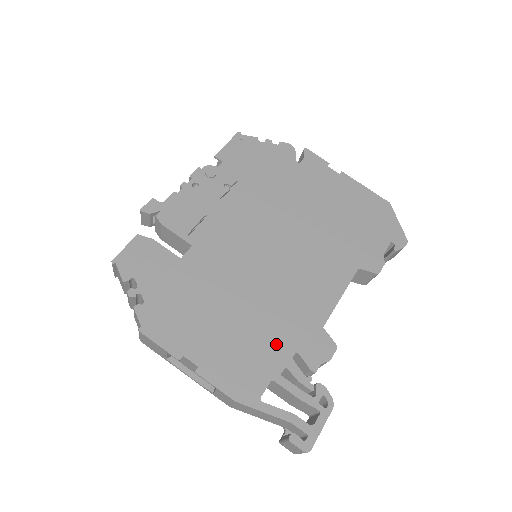
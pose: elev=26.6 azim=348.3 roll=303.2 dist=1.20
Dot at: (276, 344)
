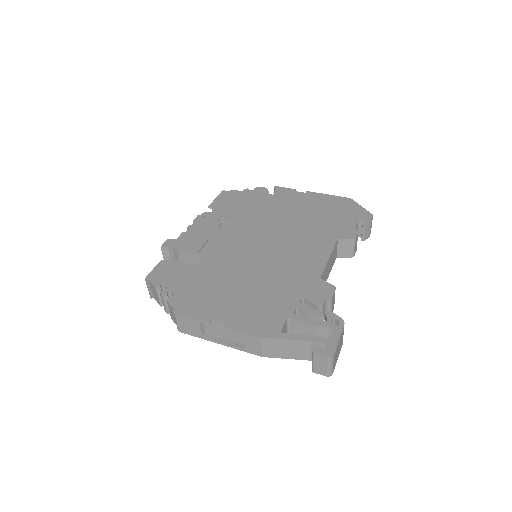
Dot at: (284, 296)
